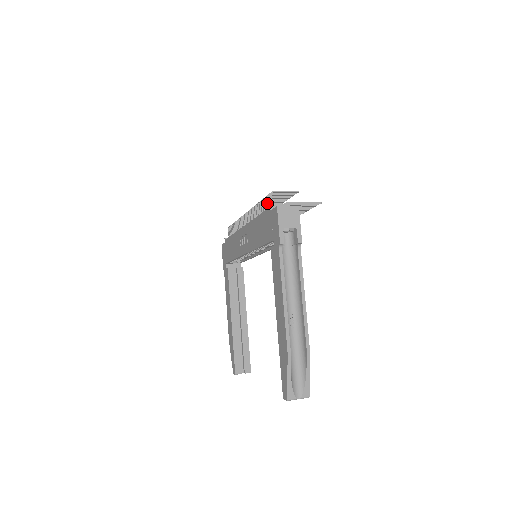
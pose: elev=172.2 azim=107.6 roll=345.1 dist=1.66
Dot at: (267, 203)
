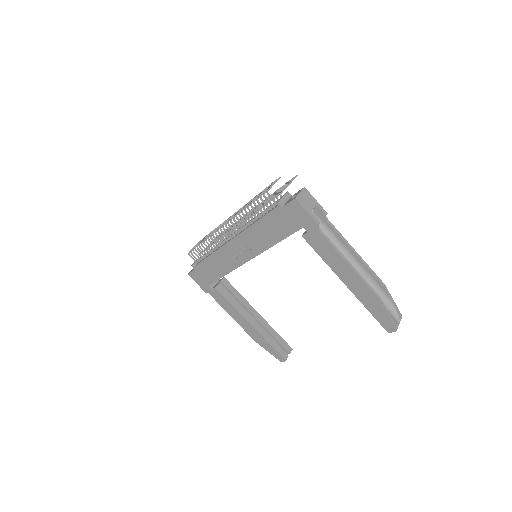
Dot at: (265, 204)
